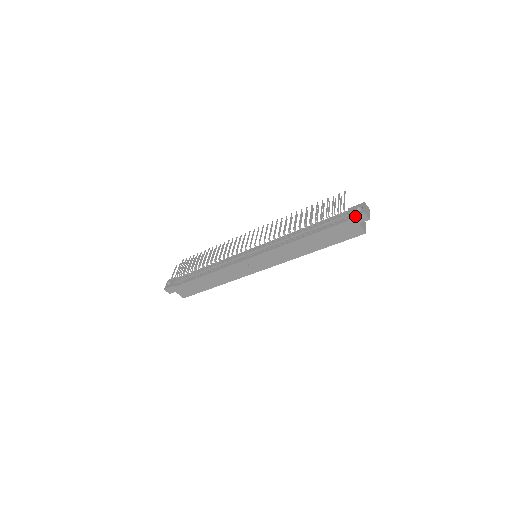
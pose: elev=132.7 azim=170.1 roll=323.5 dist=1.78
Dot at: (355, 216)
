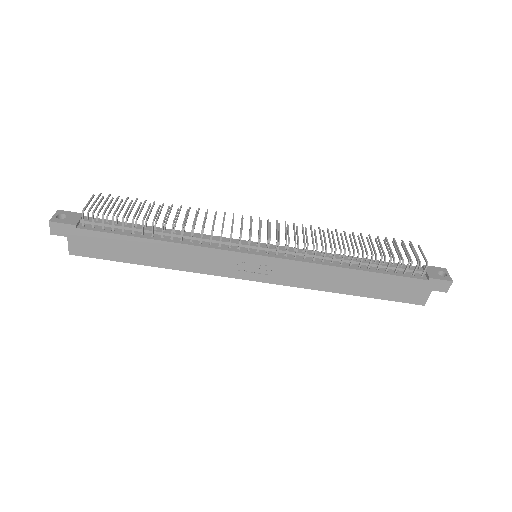
Dot at: (439, 279)
